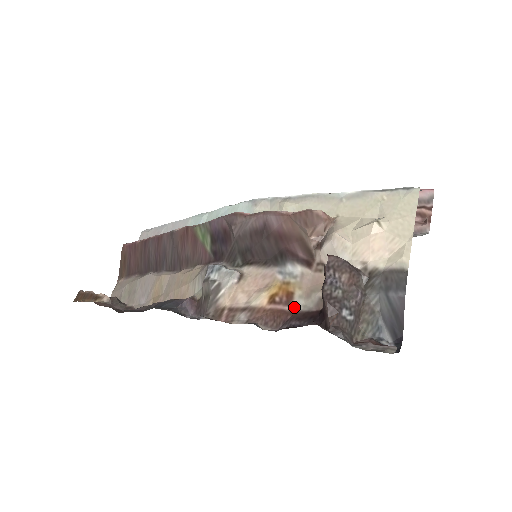
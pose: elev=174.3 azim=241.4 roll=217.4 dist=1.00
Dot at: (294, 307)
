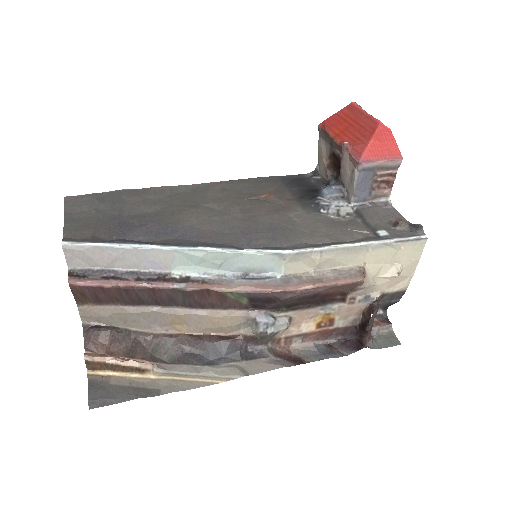
Dot at: (336, 326)
